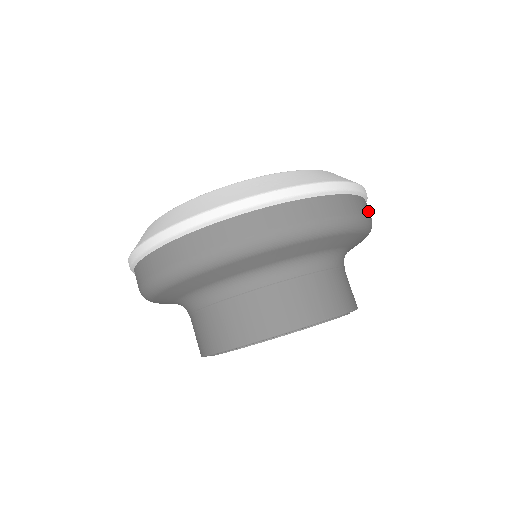
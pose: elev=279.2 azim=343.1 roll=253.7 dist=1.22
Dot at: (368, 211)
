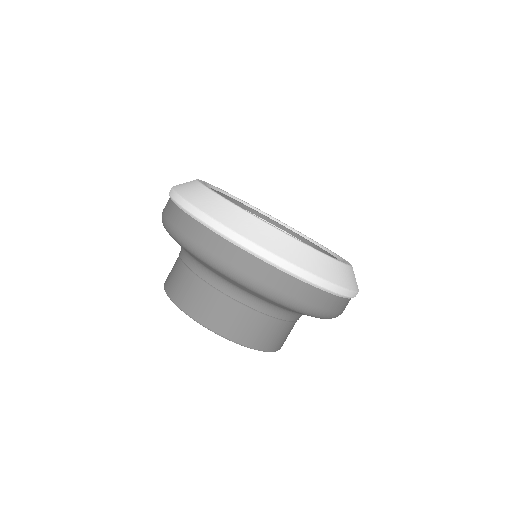
Dot at: (275, 283)
